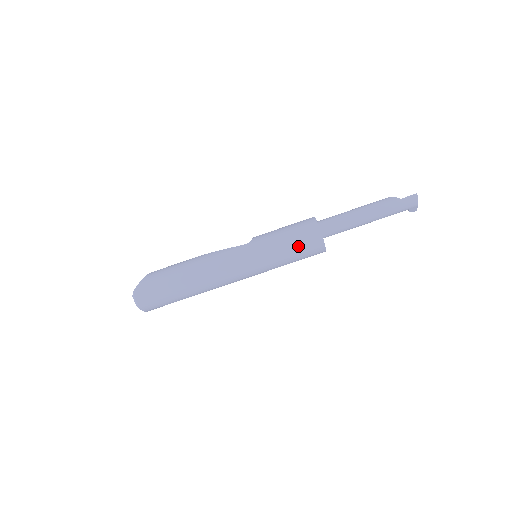
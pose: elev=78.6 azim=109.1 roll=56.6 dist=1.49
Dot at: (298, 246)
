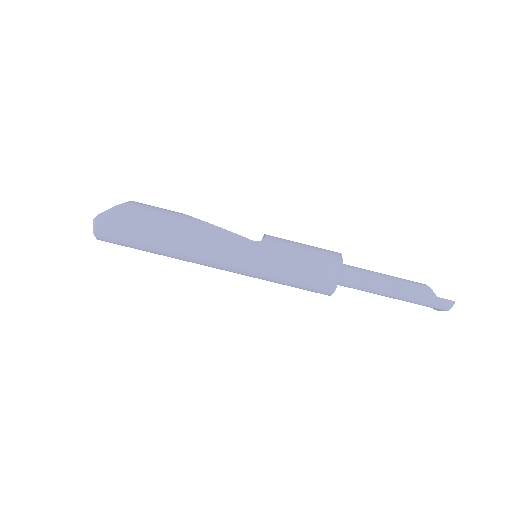
Dot at: (307, 279)
